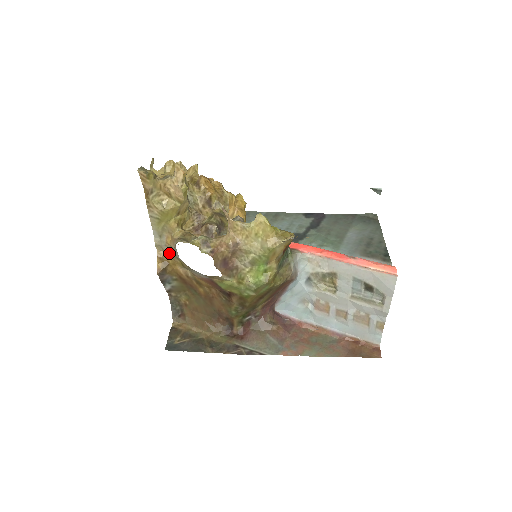
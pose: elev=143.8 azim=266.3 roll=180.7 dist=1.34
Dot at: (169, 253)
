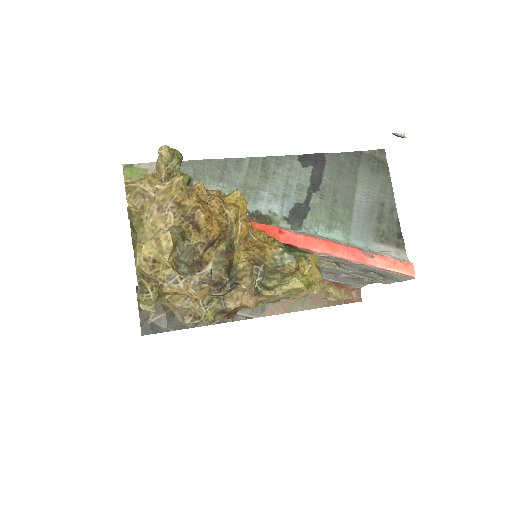
Dot at: occluded
